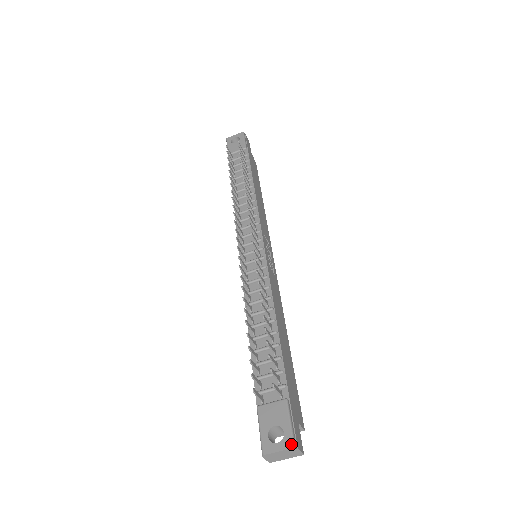
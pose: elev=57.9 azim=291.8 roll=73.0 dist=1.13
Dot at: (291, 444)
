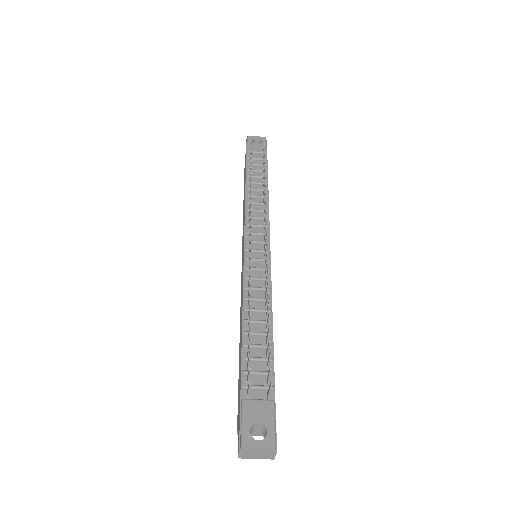
Dot at: (273, 445)
